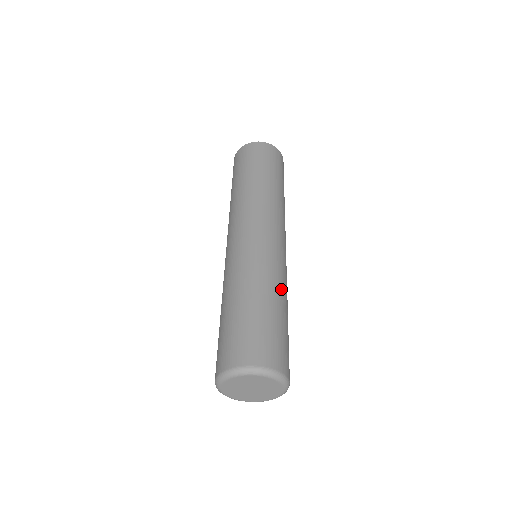
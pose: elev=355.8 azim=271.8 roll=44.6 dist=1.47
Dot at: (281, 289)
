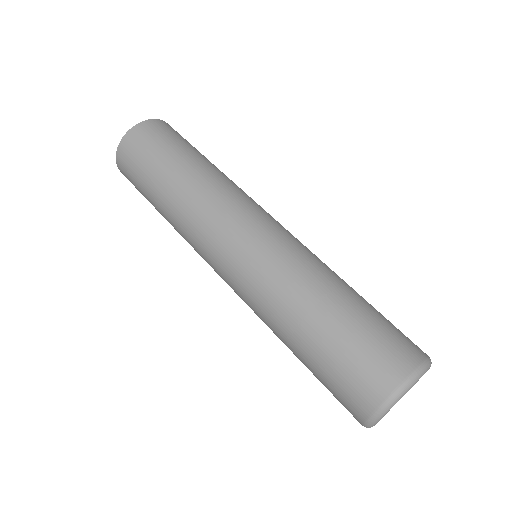
Dot at: occluded
